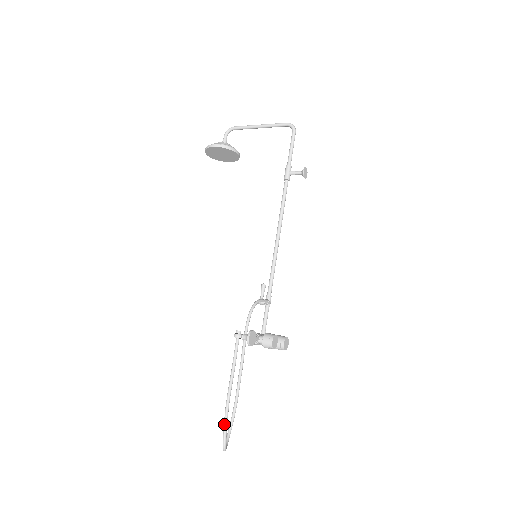
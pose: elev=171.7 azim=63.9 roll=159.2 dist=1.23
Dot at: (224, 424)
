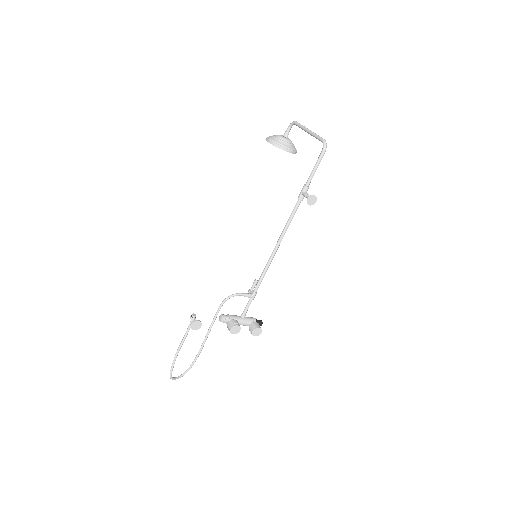
Dot at: (171, 366)
